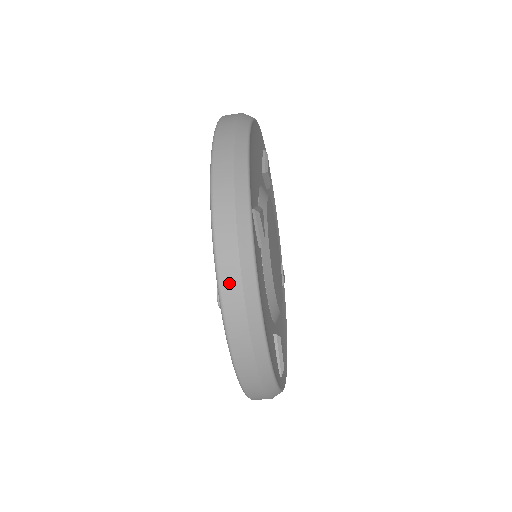
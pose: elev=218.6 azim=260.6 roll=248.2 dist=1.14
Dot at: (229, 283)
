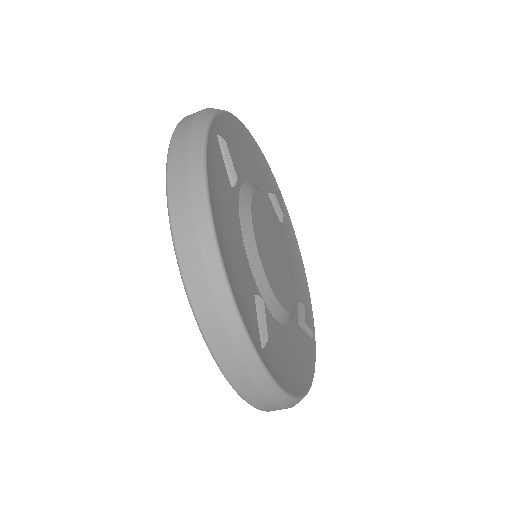
Dot at: (176, 166)
